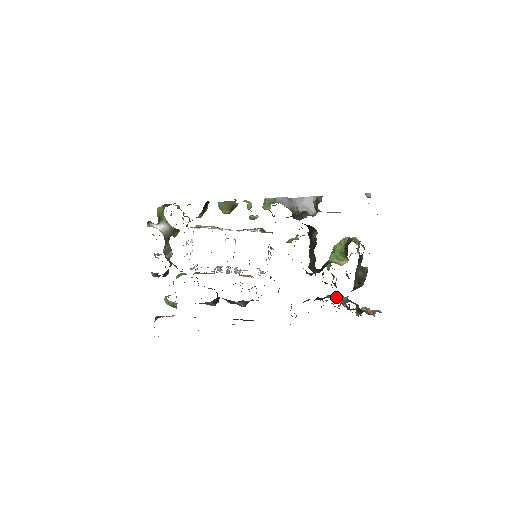
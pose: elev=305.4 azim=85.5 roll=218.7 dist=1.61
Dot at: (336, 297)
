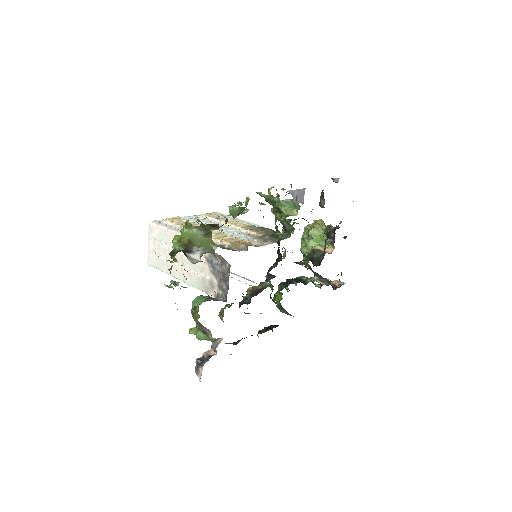
Dot at: (318, 280)
